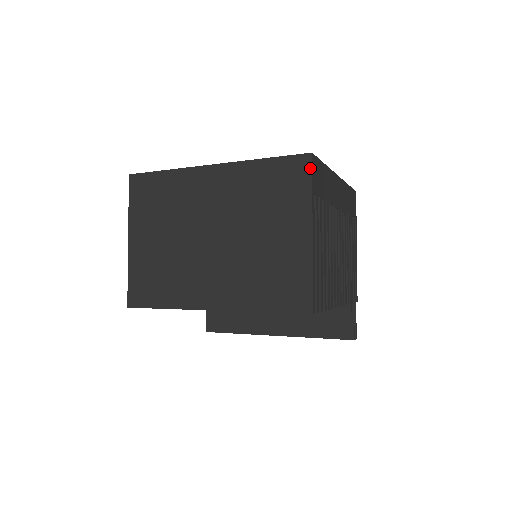
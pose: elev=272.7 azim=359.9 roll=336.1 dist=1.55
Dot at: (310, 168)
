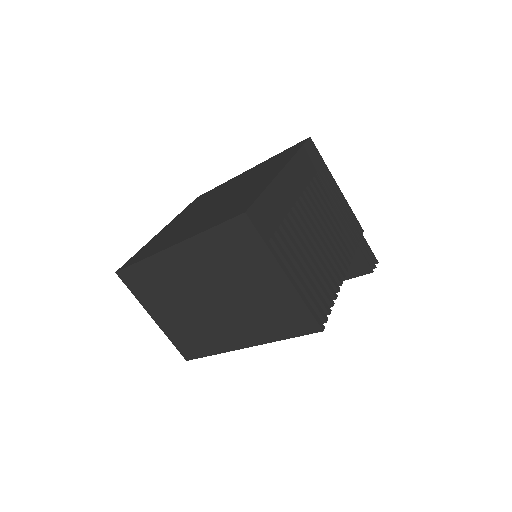
Dot at: (252, 226)
